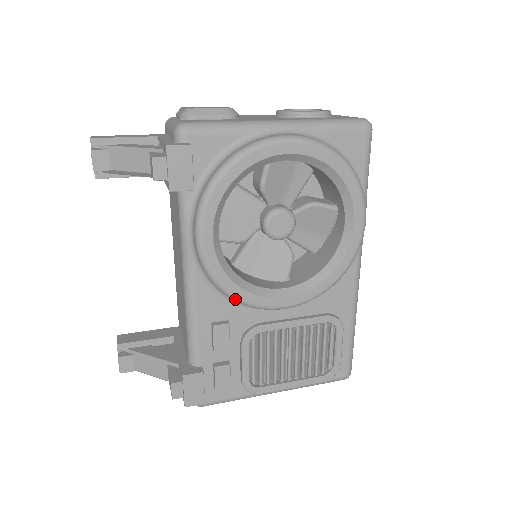
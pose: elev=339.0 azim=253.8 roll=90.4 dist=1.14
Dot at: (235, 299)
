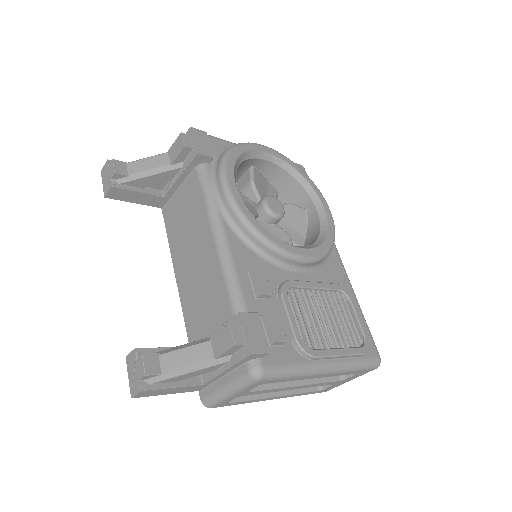
Dot at: (265, 240)
